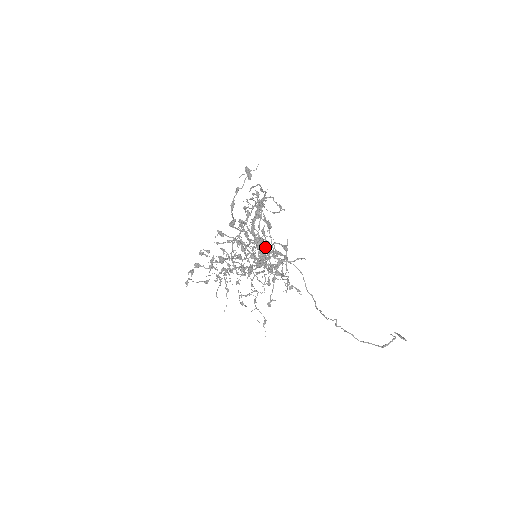
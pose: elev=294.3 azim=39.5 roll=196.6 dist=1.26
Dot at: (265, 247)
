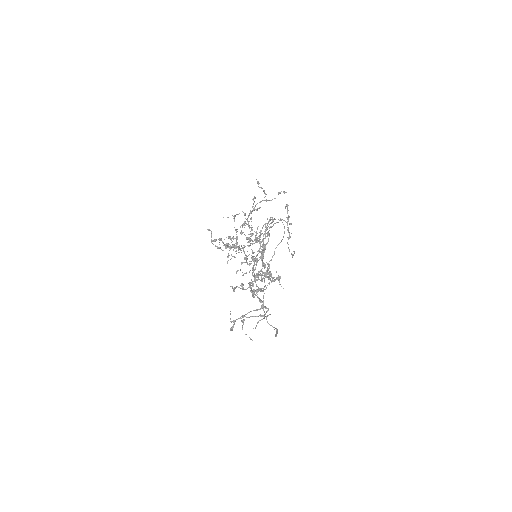
Dot at: (243, 322)
